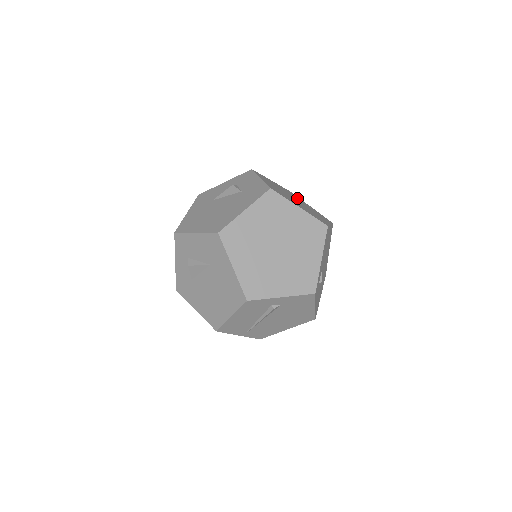
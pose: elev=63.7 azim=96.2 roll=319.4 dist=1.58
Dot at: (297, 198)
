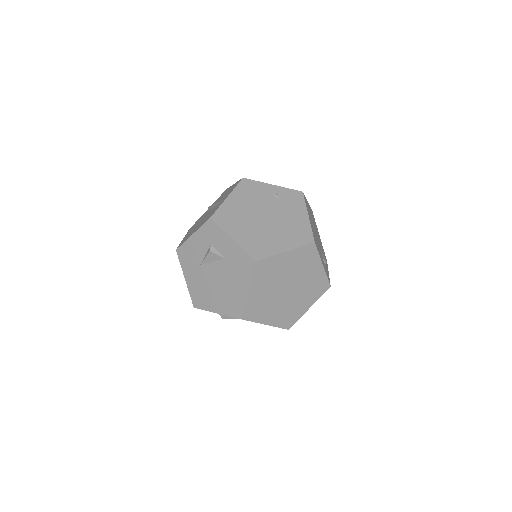
Dot at: (259, 194)
